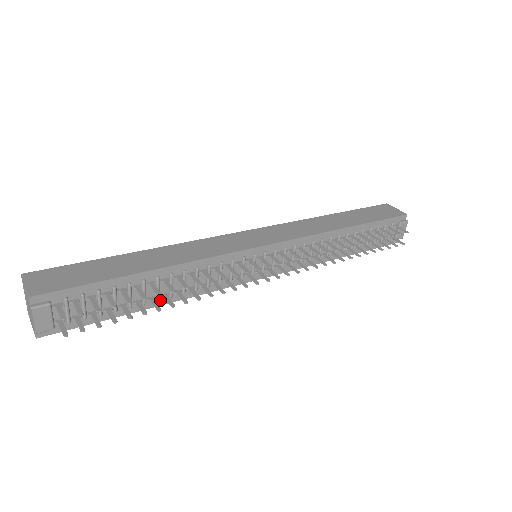
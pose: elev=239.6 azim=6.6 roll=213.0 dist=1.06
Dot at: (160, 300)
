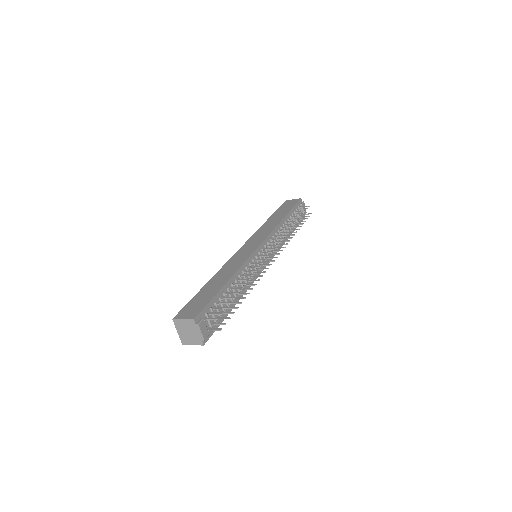
Dot at: occluded
